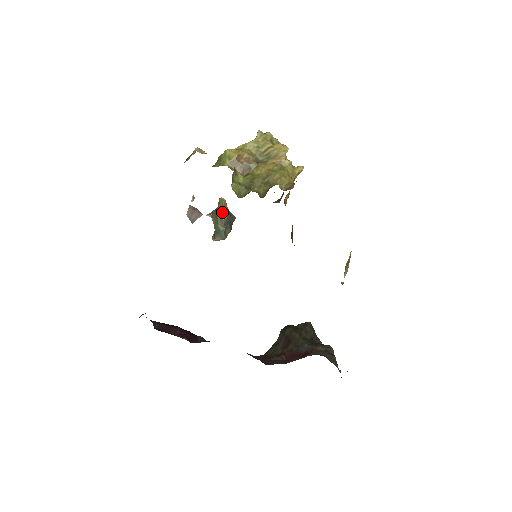
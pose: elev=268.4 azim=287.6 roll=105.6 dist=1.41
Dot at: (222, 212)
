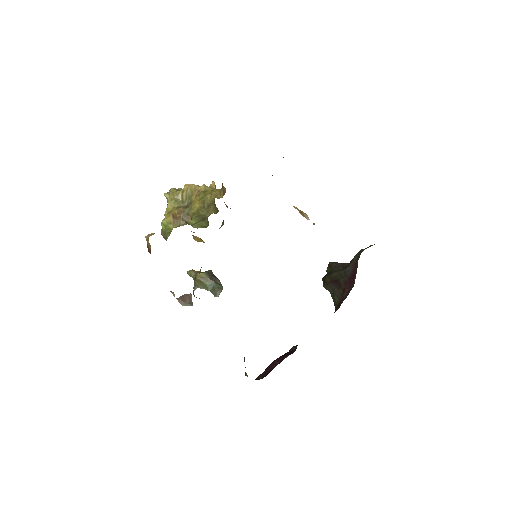
Dot at: (200, 275)
